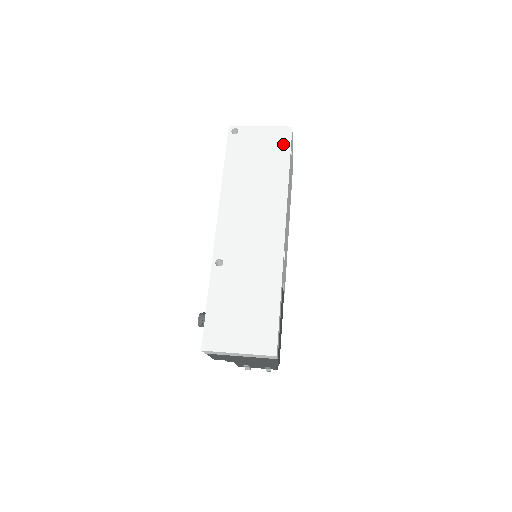
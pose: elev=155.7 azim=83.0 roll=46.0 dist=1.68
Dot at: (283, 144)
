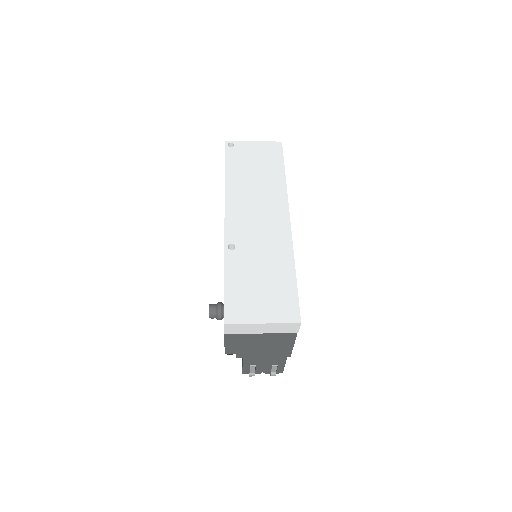
Dot at: (276, 154)
